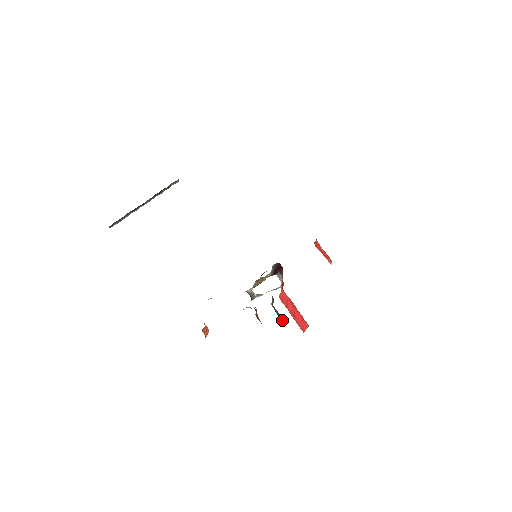
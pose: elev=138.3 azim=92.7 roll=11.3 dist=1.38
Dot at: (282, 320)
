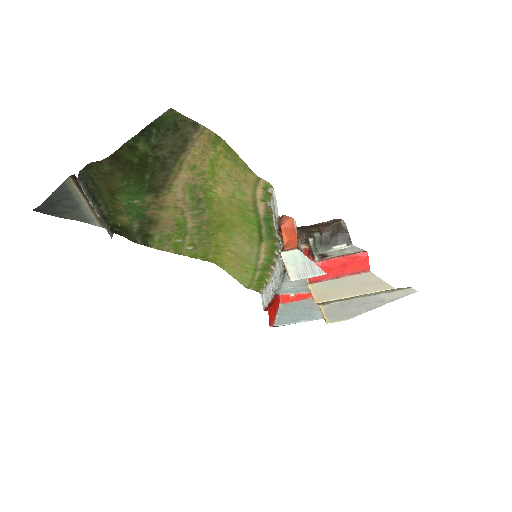
Dot at: (346, 236)
